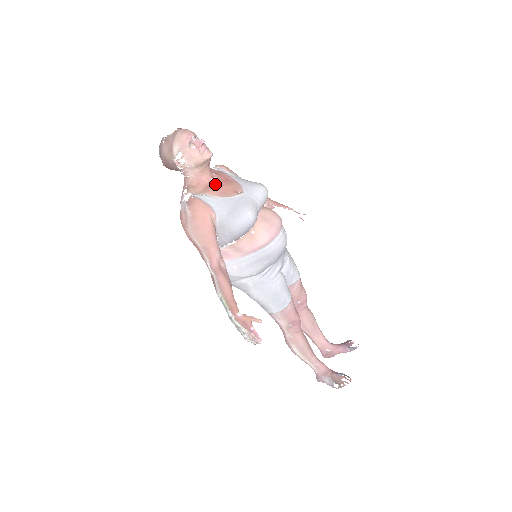
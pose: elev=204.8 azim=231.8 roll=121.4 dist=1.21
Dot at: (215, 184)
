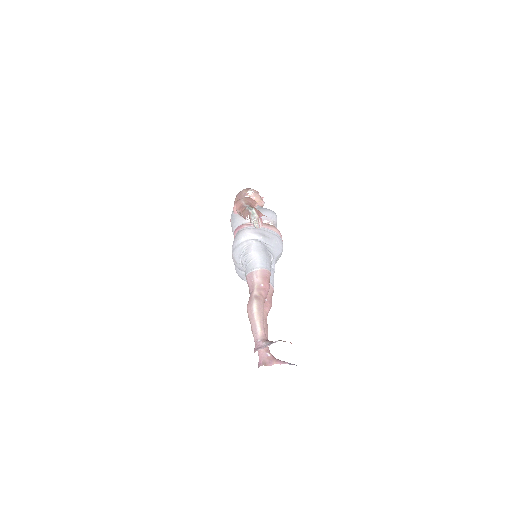
Dot at: occluded
